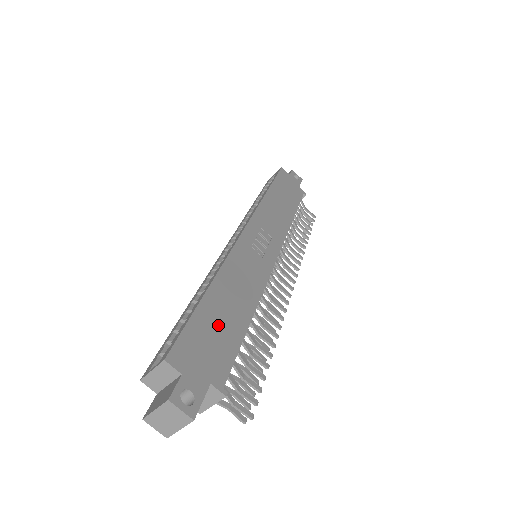
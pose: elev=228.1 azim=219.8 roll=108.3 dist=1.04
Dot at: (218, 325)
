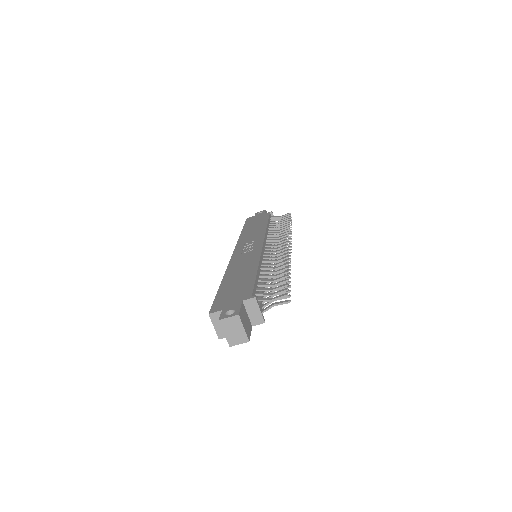
Dot at: (235, 286)
